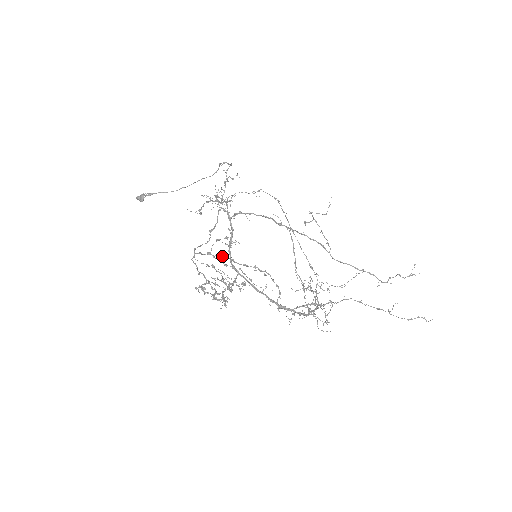
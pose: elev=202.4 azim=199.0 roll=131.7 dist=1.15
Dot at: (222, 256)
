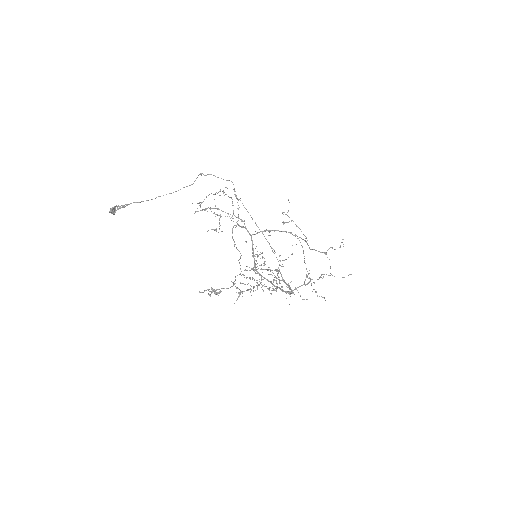
Dot at: (263, 269)
